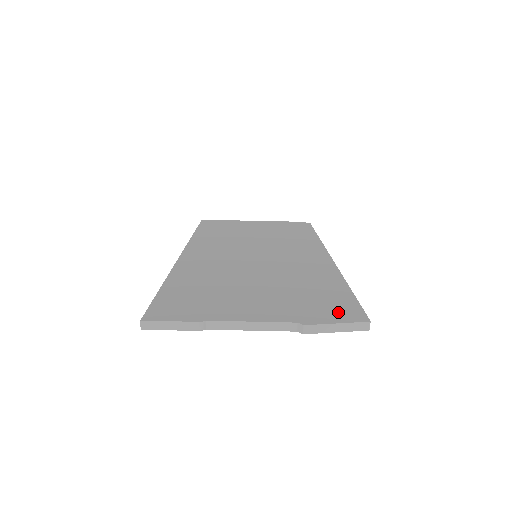
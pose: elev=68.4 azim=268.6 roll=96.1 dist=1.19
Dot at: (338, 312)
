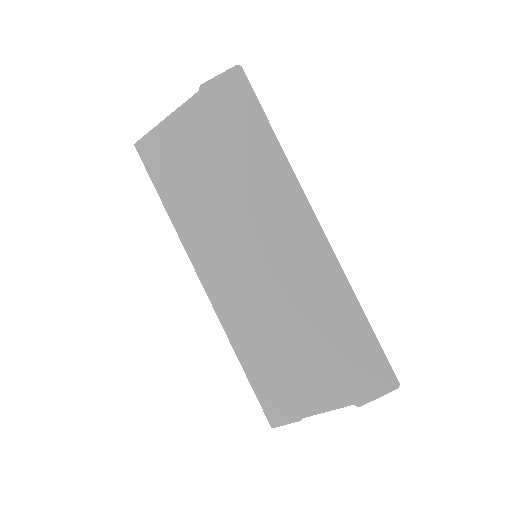
Dot at: (373, 379)
